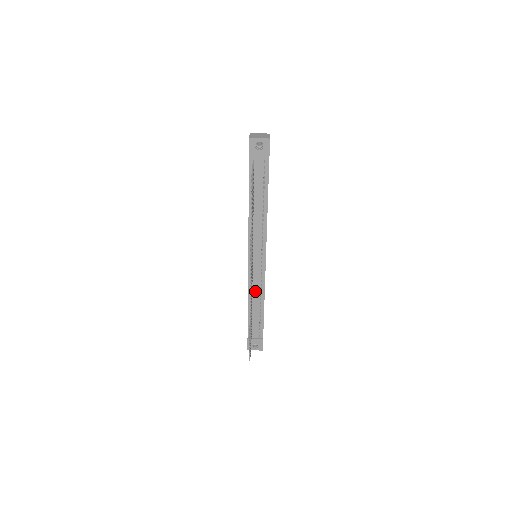
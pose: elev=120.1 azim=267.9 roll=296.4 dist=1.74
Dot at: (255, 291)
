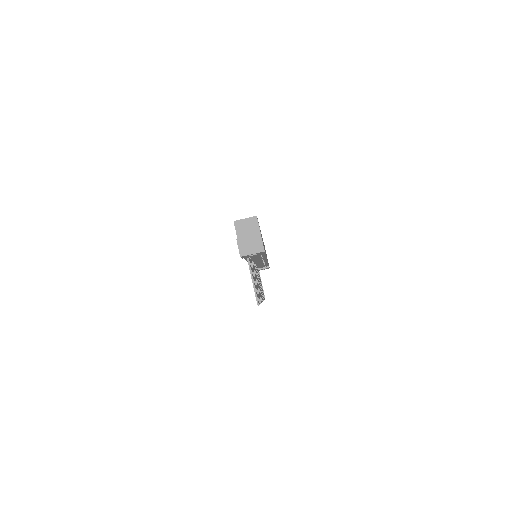
Dot at: occluded
